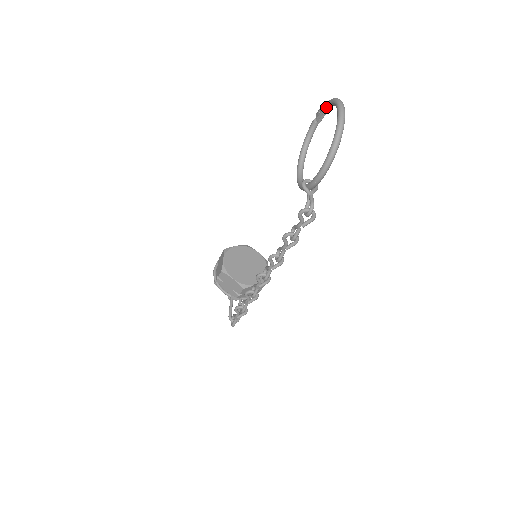
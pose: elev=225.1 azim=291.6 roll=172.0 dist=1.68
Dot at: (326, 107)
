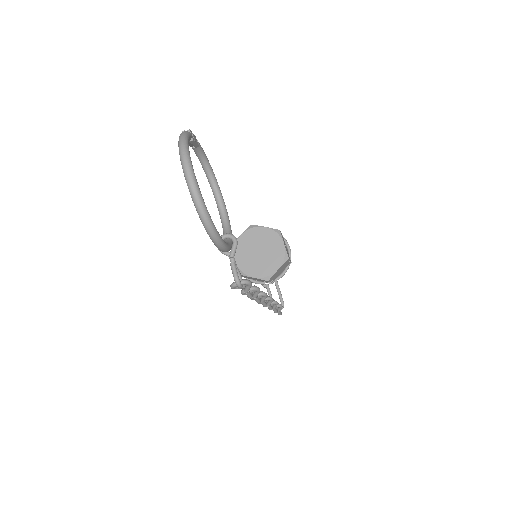
Dot at: occluded
